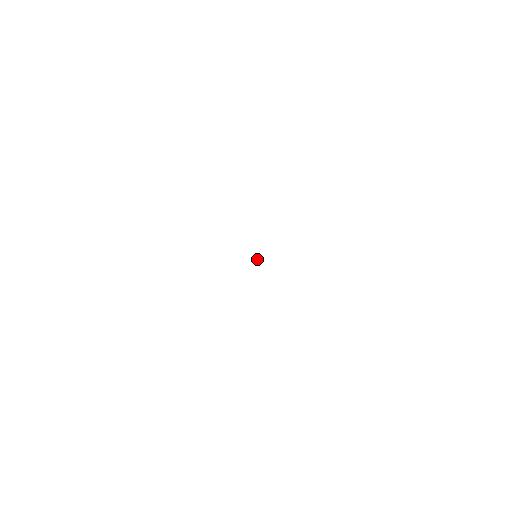
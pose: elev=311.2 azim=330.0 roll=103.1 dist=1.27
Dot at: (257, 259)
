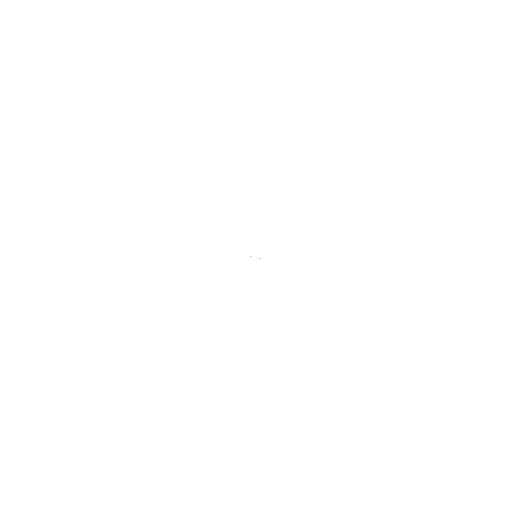
Dot at: (259, 258)
